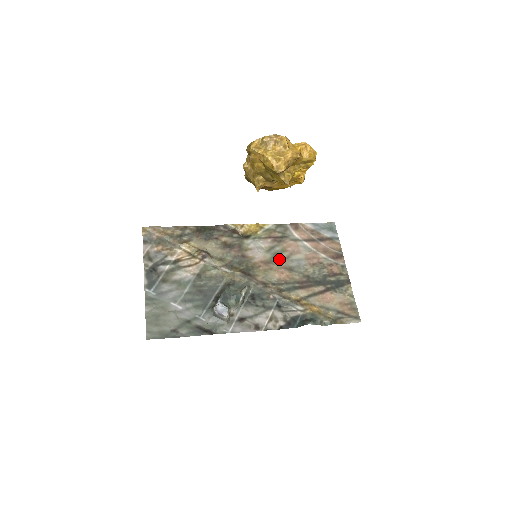
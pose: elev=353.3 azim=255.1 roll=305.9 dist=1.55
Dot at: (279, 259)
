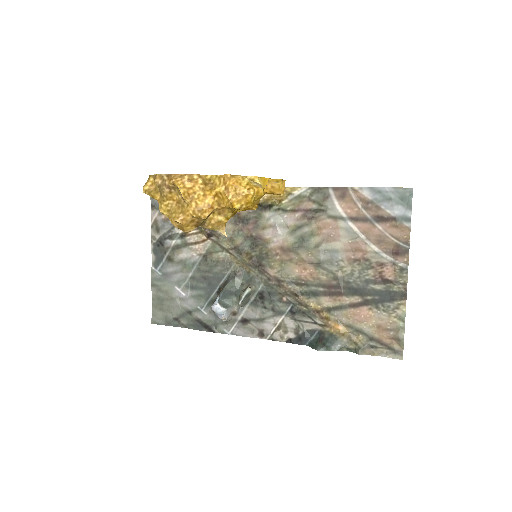
Dot at: (305, 247)
